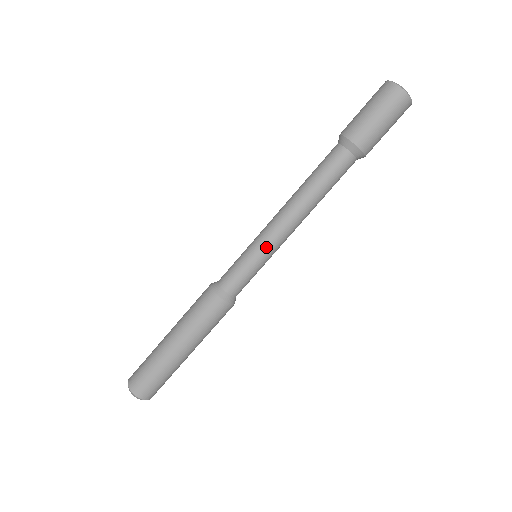
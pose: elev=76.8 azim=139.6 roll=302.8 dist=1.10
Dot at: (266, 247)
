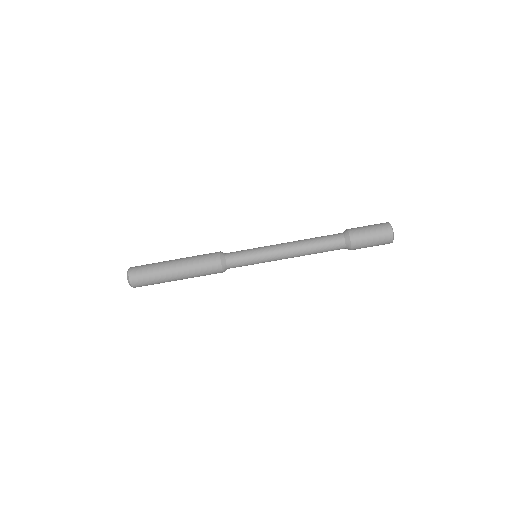
Dot at: occluded
